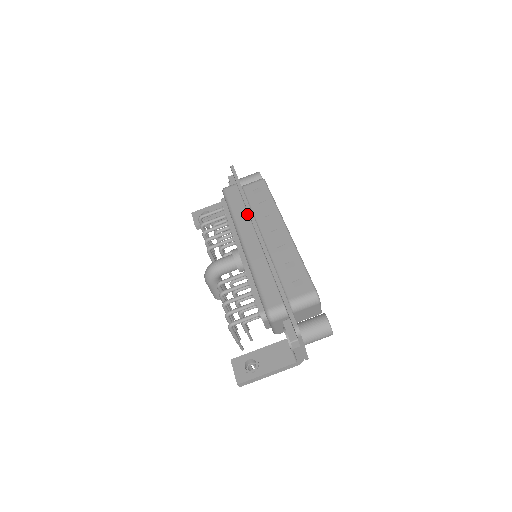
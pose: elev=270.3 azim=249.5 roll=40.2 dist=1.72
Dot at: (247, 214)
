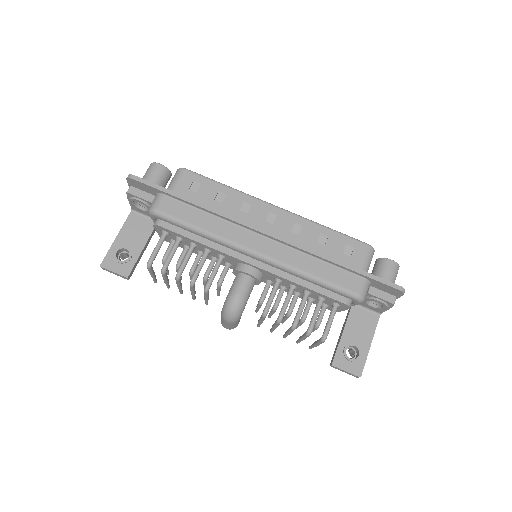
Dot at: (222, 220)
